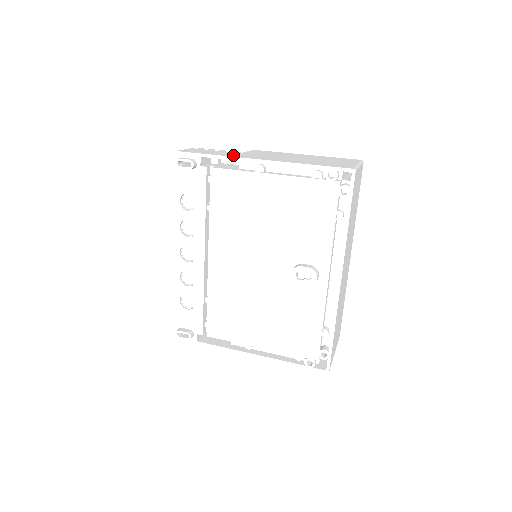
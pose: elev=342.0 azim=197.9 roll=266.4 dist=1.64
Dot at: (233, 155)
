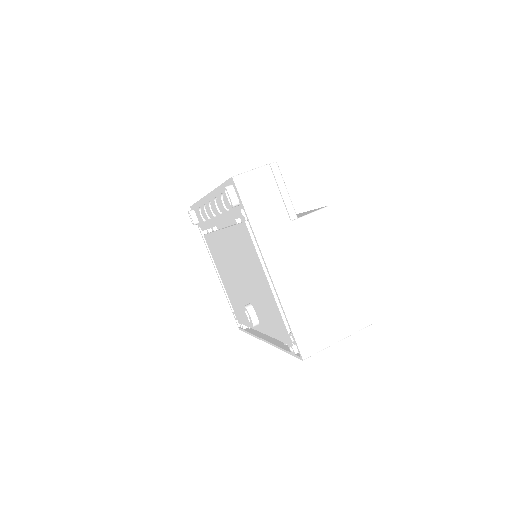
Dot at: (266, 236)
